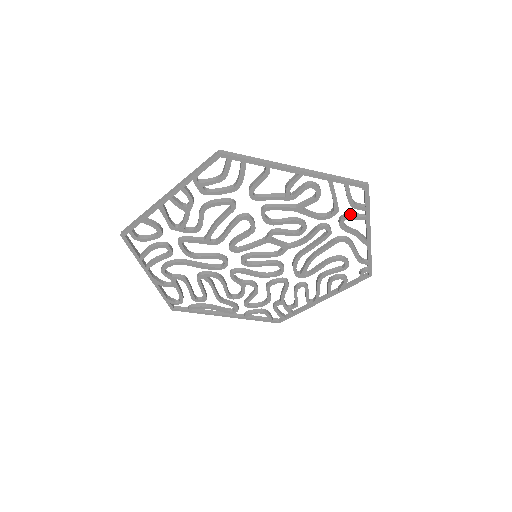
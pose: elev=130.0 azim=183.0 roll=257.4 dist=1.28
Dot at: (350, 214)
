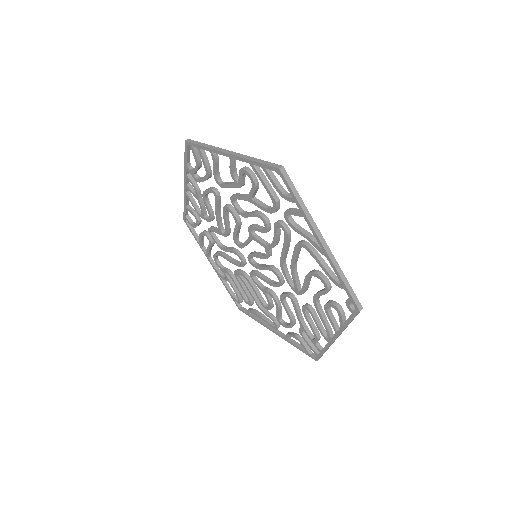
Dot at: (290, 208)
